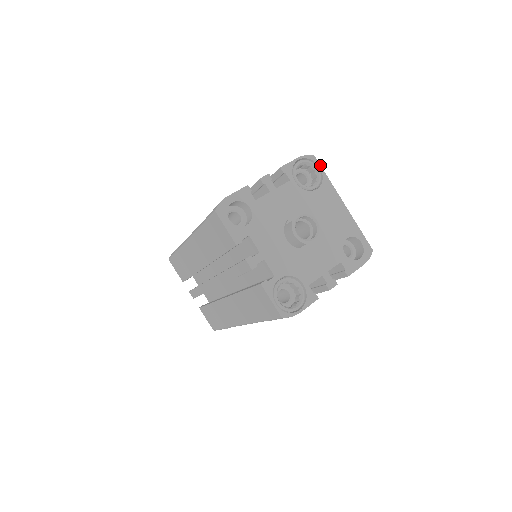
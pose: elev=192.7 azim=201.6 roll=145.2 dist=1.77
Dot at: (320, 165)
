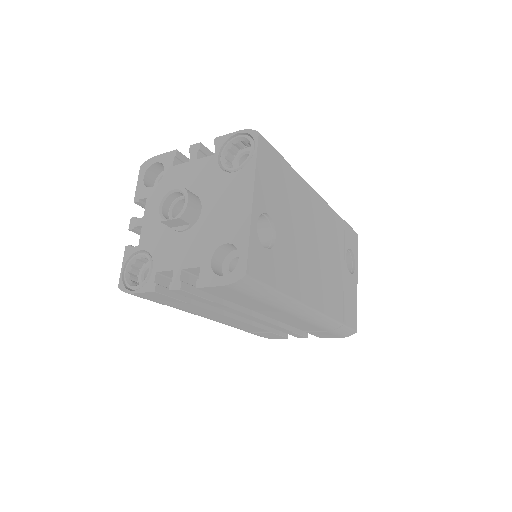
Dot at: (257, 144)
